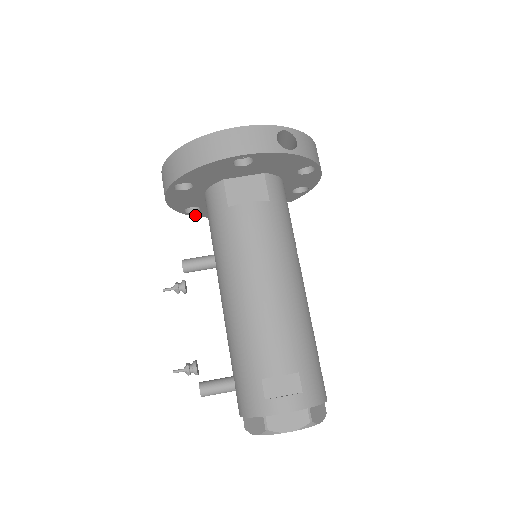
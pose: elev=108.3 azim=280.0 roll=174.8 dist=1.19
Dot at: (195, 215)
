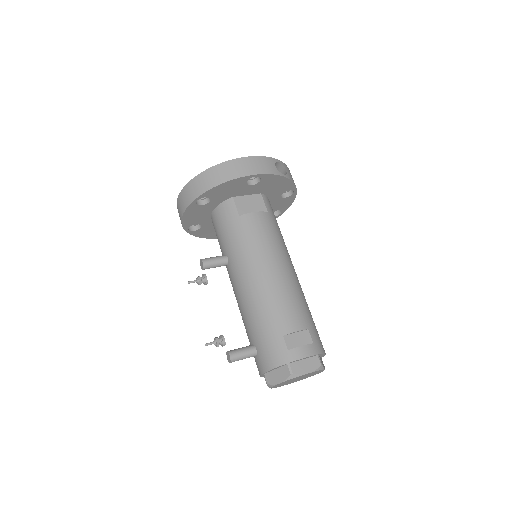
Dot at: (193, 234)
